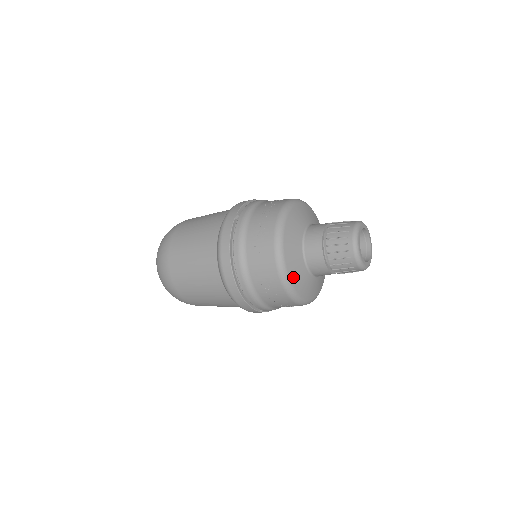
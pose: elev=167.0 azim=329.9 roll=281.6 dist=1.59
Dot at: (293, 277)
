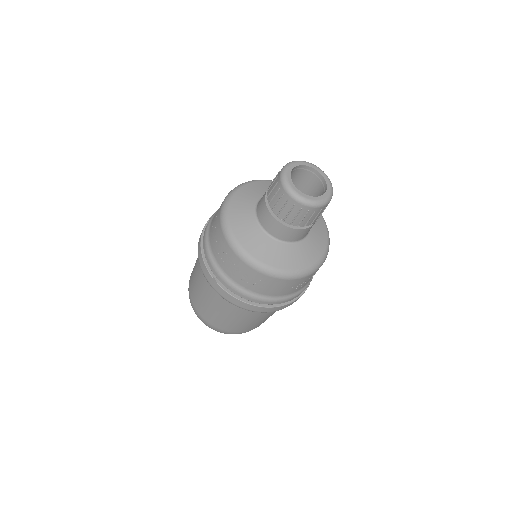
Dot at: (303, 264)
